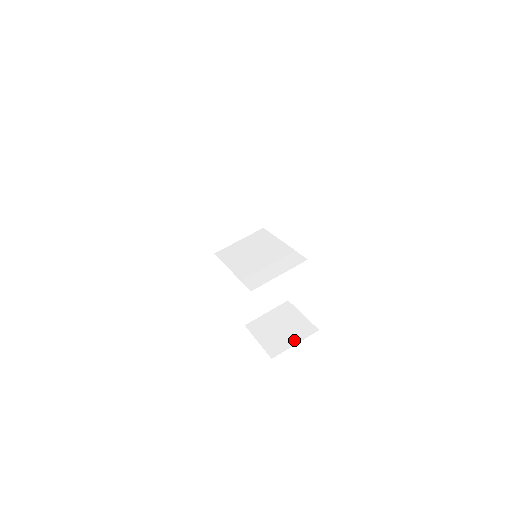
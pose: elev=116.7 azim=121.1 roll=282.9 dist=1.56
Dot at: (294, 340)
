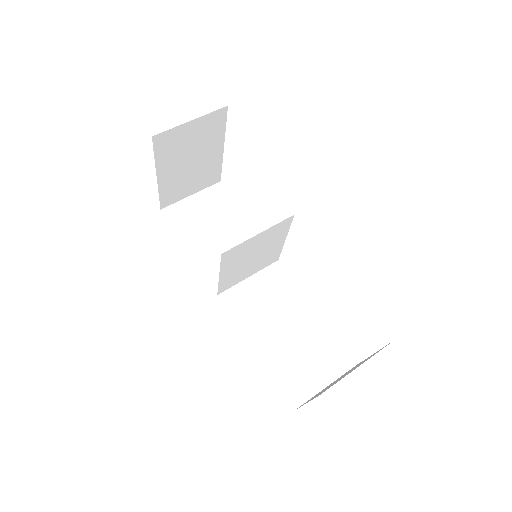
Dot at: (356, 367)
